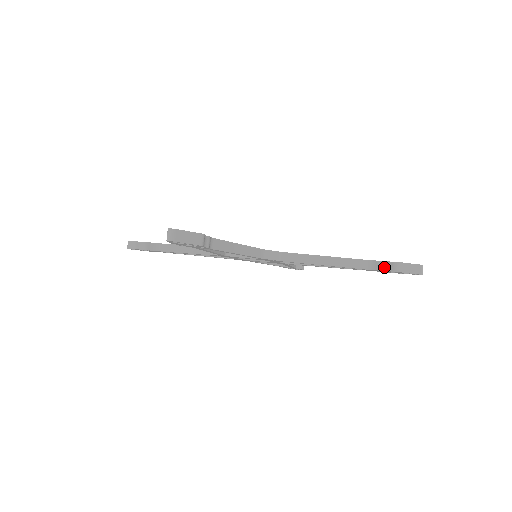
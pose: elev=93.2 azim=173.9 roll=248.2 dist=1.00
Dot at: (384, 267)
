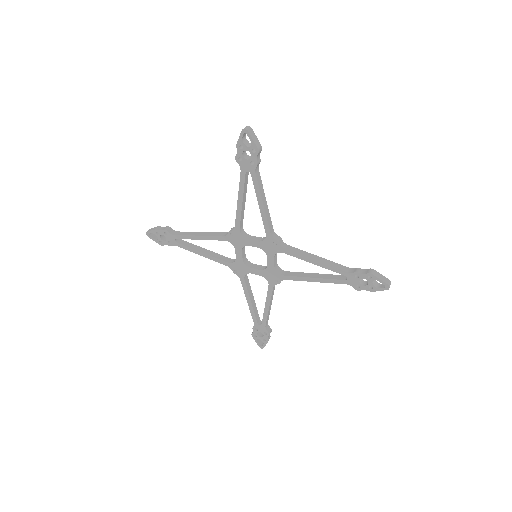
Dot at: (361, 271)
